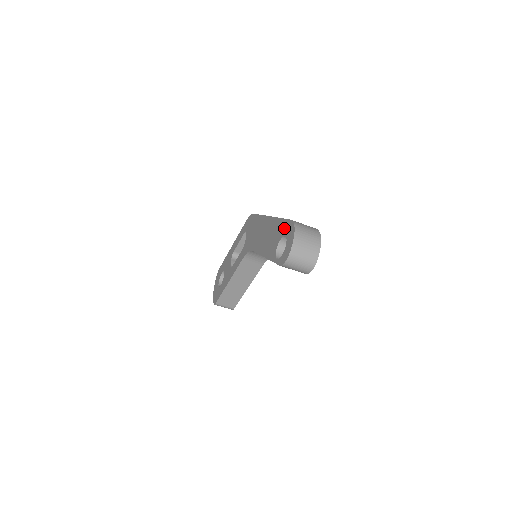
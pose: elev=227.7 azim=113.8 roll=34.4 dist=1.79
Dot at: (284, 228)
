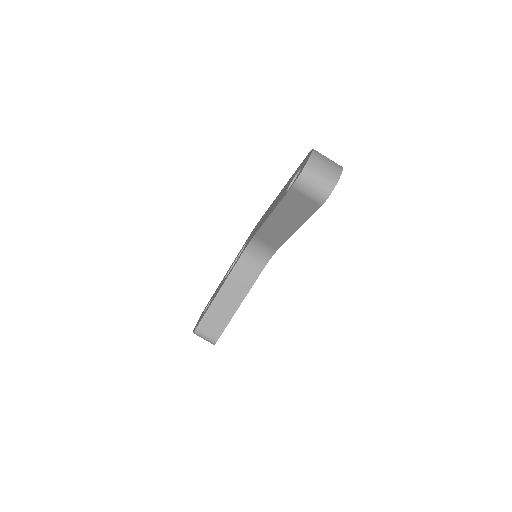
Dot at: (299, 168)
